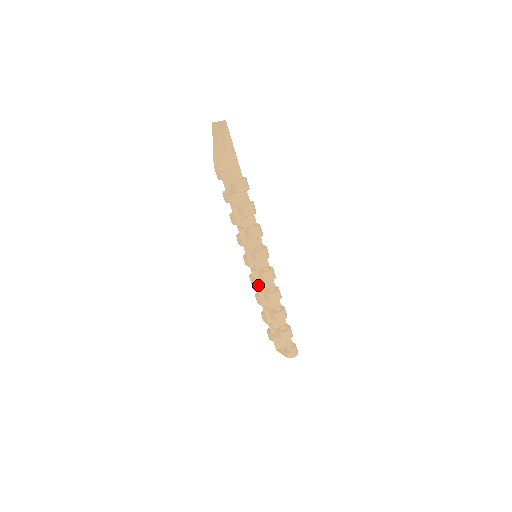
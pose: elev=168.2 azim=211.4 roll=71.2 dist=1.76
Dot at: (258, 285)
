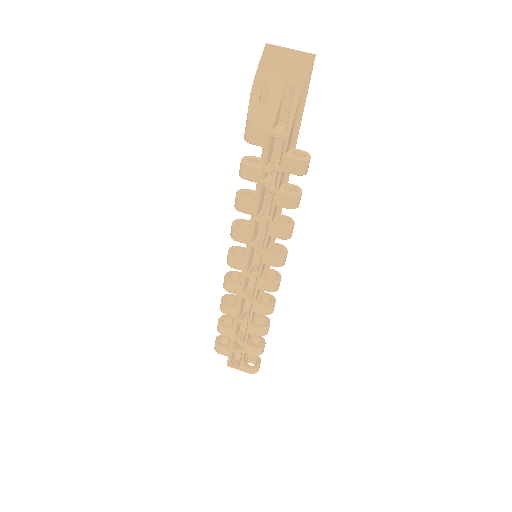
Dot at: (244, 293)
